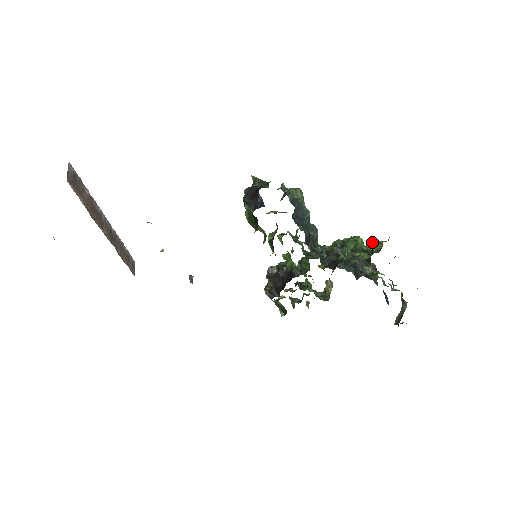
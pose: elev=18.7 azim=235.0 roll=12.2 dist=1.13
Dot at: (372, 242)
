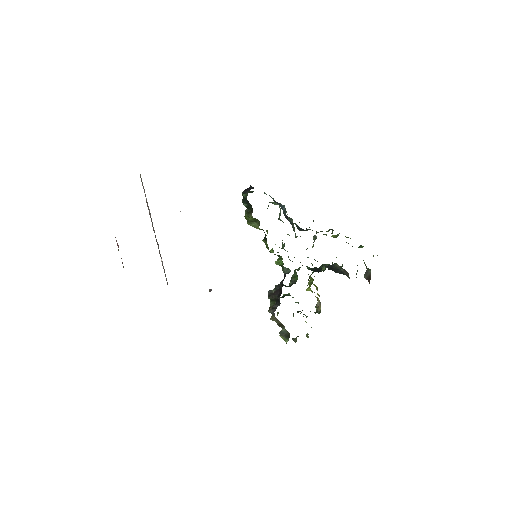
Dot at: (333, 235)
